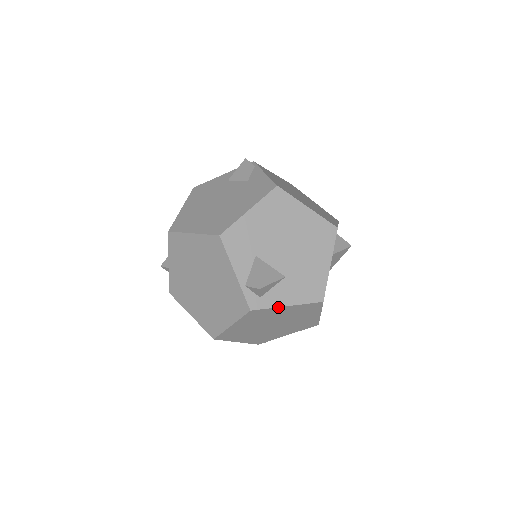
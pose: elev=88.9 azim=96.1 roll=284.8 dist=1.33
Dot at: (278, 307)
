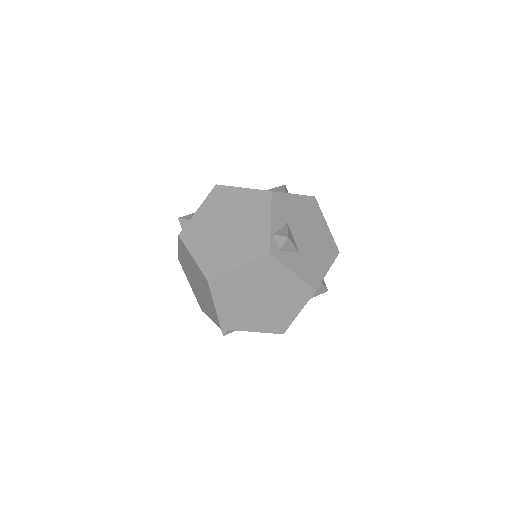
Dot at: (287, 268)
